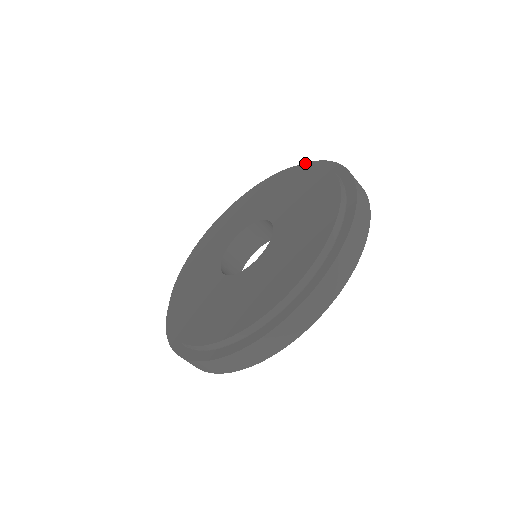
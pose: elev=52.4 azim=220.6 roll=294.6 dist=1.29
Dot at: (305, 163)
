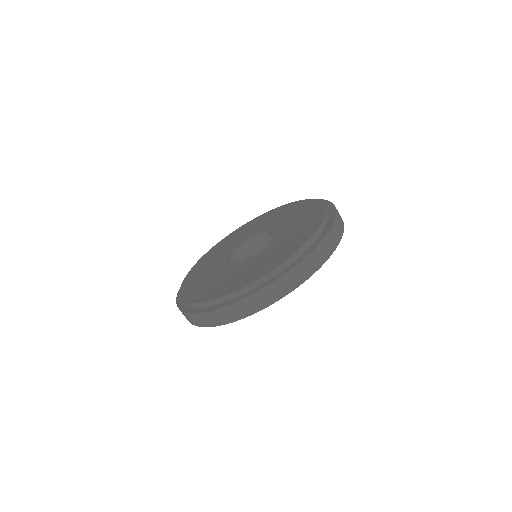
Dot at: (329, 201)
